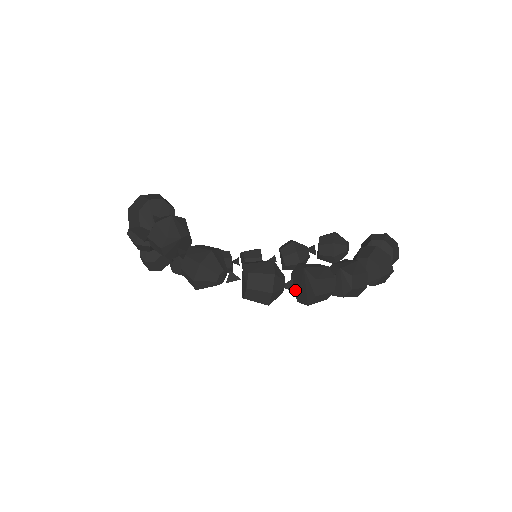
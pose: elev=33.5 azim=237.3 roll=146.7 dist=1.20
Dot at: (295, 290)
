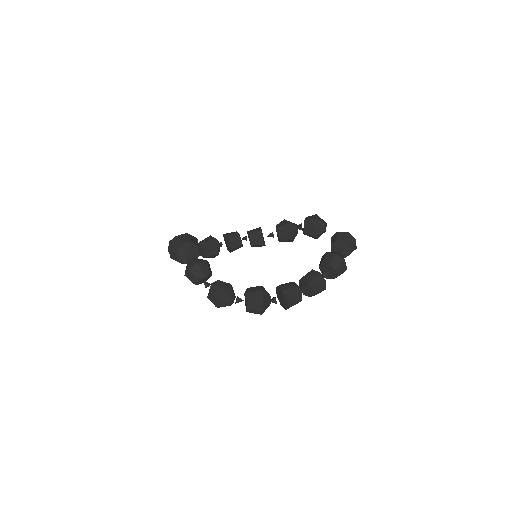
Dot at: (279, 298)
